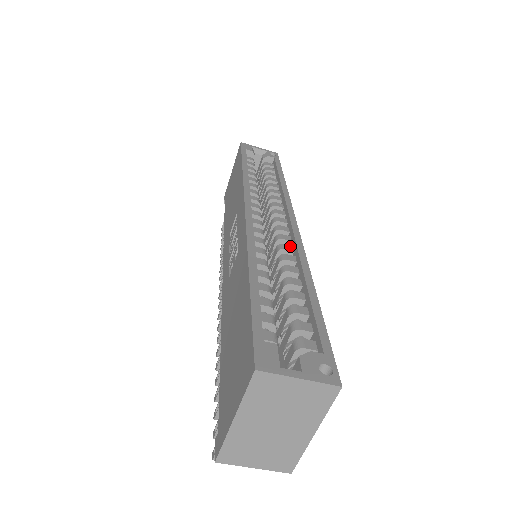
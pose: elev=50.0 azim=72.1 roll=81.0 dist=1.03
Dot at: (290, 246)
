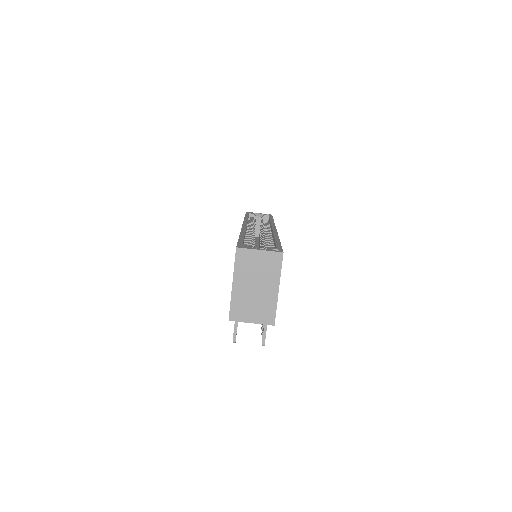
Dot at: (270, 235)
